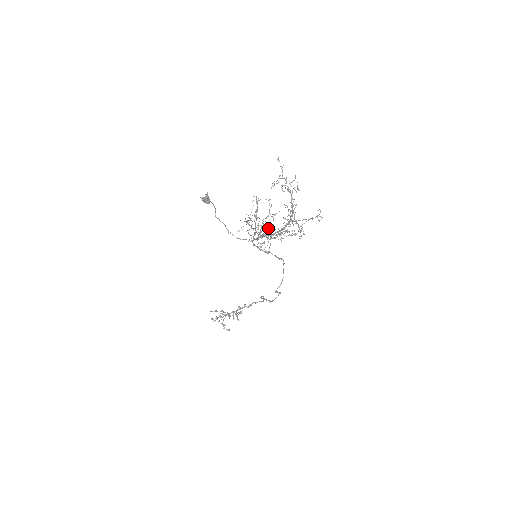
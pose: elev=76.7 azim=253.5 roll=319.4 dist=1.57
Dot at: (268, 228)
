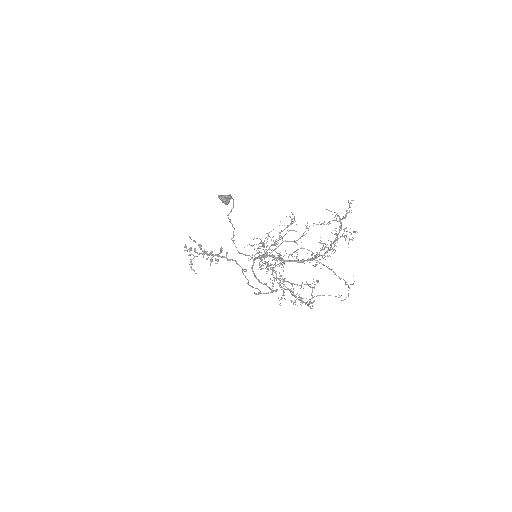
Dot at: (281, 263)
